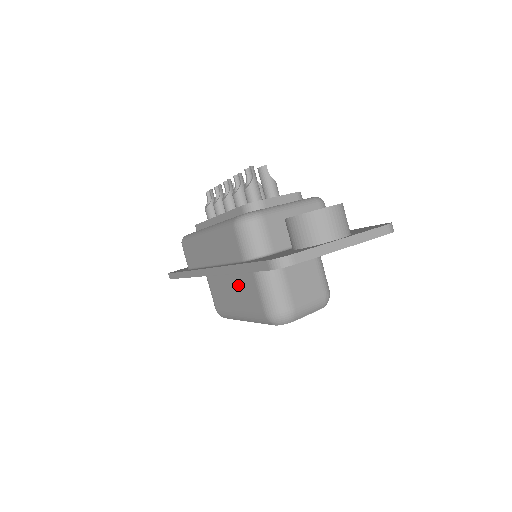
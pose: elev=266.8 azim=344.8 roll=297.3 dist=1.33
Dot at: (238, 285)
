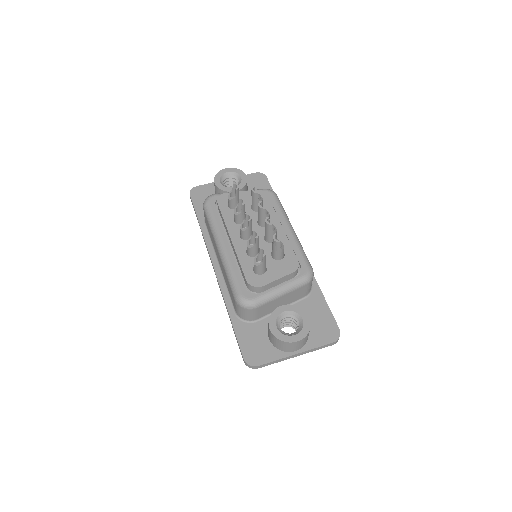
Dot at: occluded
